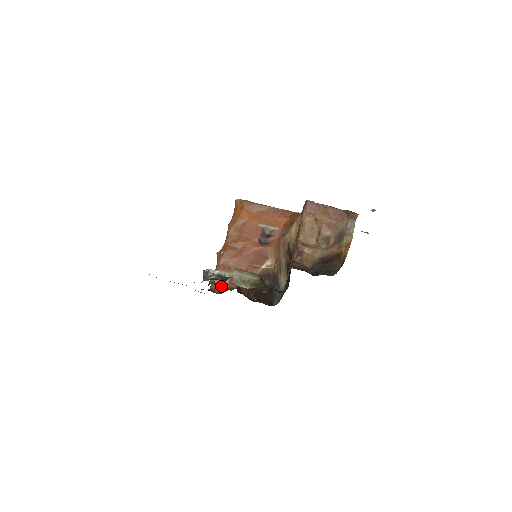
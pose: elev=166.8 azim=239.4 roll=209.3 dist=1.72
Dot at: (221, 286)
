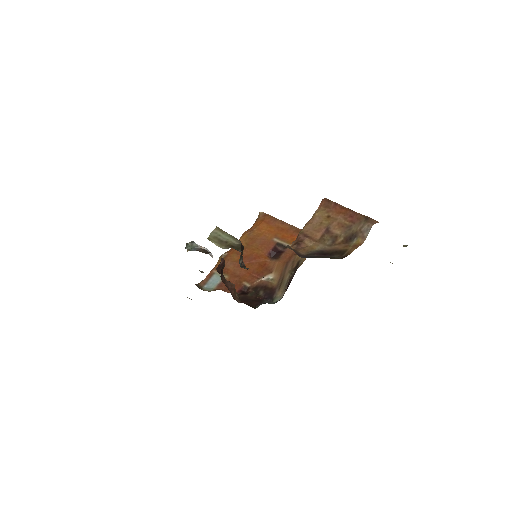
Dot at: (210, 286)
